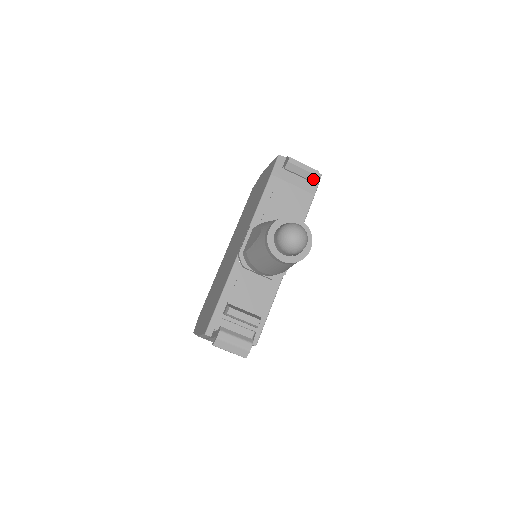
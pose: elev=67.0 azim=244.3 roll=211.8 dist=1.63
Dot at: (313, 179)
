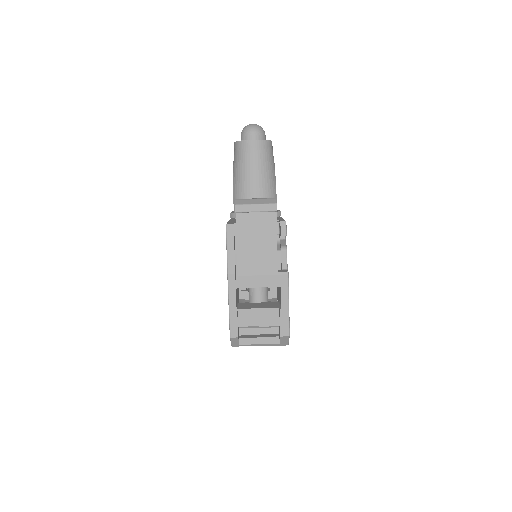
Dot at: occluded
